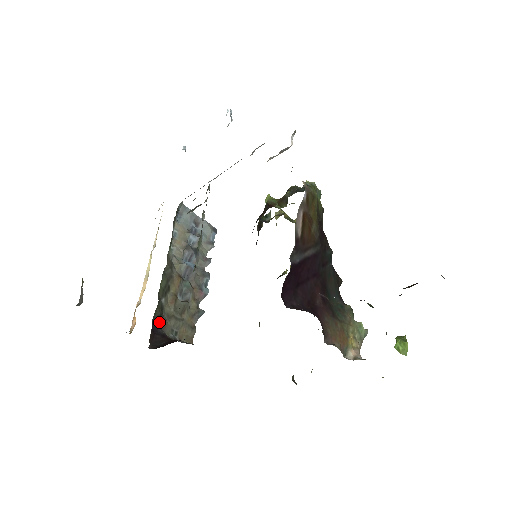
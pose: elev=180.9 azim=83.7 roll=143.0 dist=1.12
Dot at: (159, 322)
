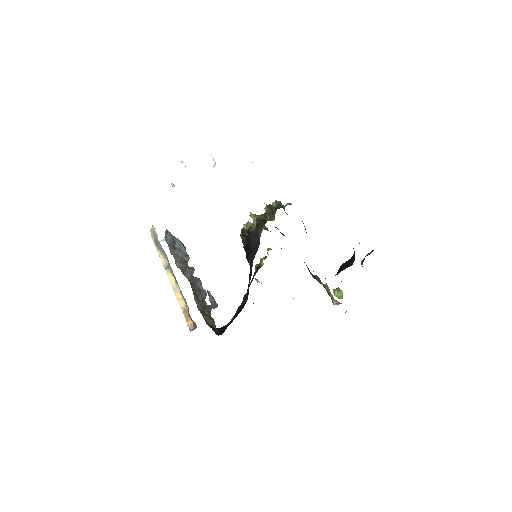
Dot at: occluded
